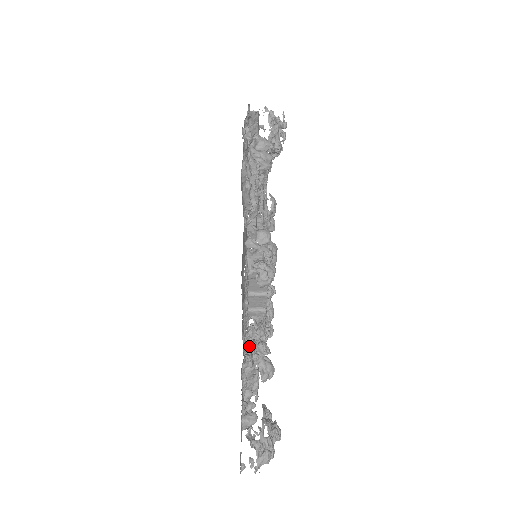
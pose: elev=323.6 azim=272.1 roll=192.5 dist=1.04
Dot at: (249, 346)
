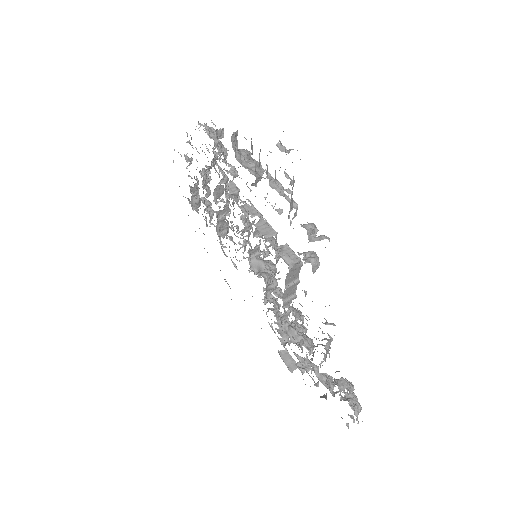
Dot at: (331, 324)
